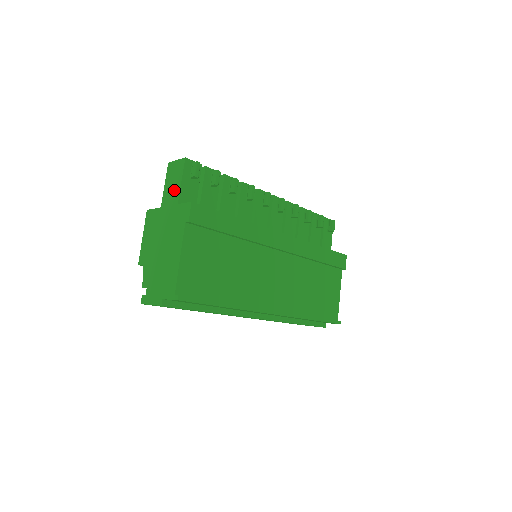
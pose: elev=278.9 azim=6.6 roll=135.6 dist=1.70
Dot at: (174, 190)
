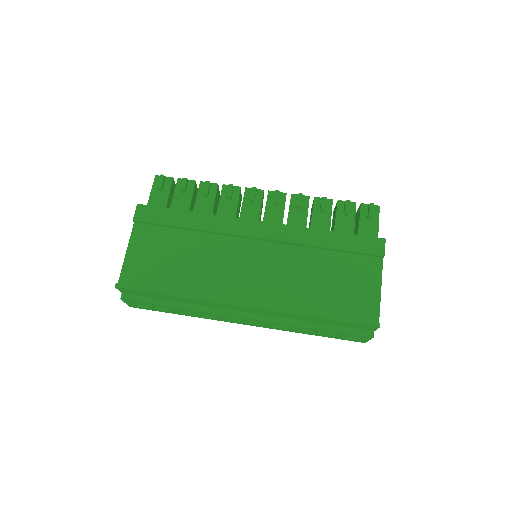
Dot at: occluded
